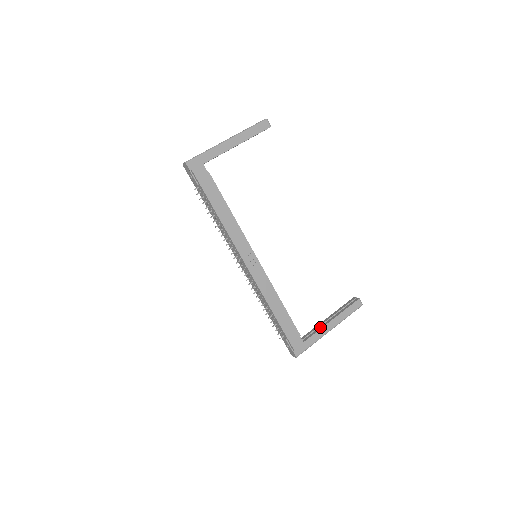
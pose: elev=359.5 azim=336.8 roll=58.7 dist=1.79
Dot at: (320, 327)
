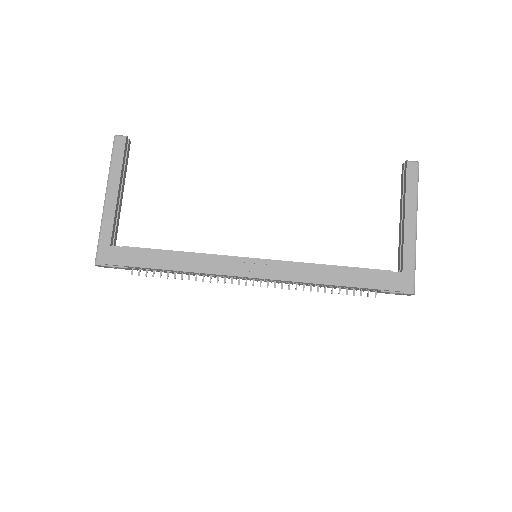
Dot at: (402, 237)
